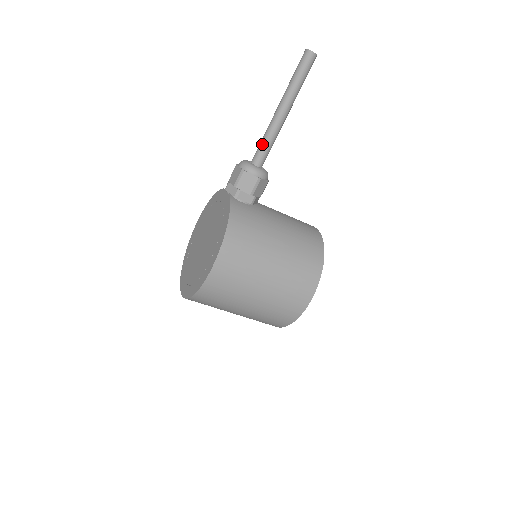
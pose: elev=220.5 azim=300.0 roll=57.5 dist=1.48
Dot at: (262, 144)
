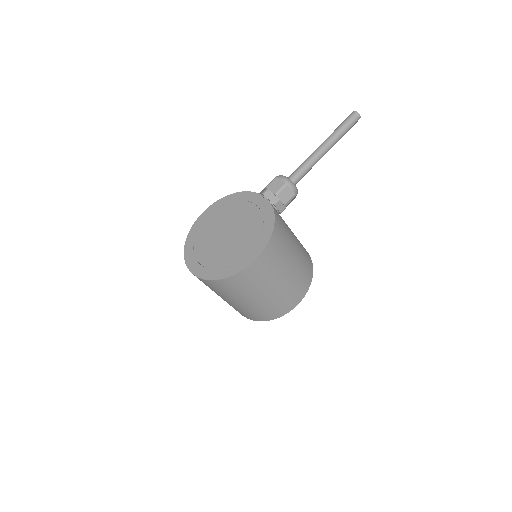
Dot at: (303, 168)
